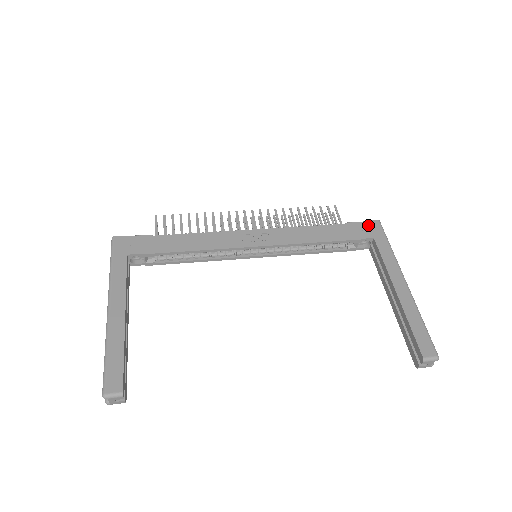
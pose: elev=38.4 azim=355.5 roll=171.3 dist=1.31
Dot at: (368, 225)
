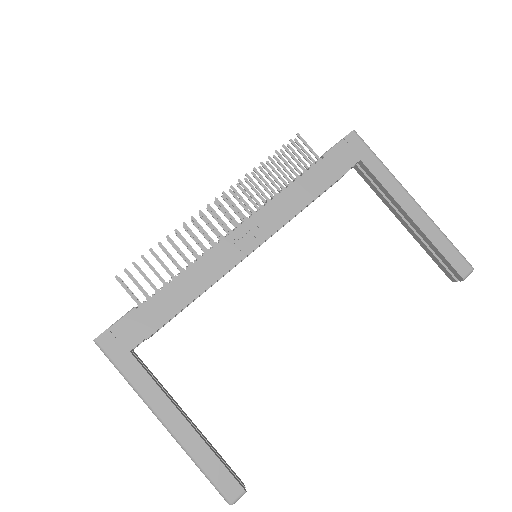
Dot at: (347, 145)
